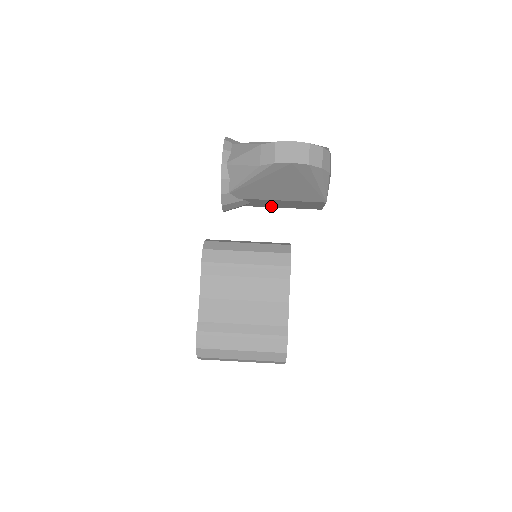
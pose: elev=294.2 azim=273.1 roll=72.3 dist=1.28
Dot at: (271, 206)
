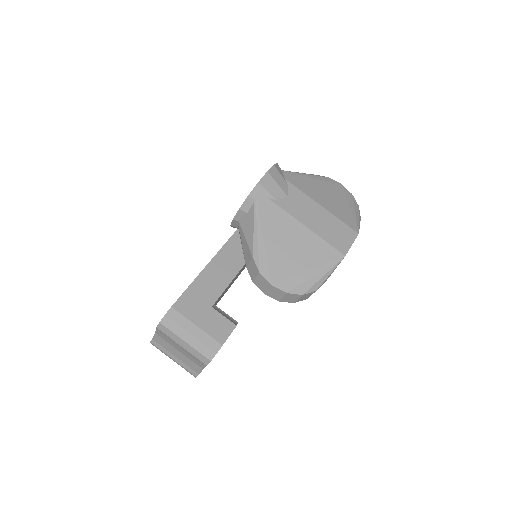
Dot at: occluded
